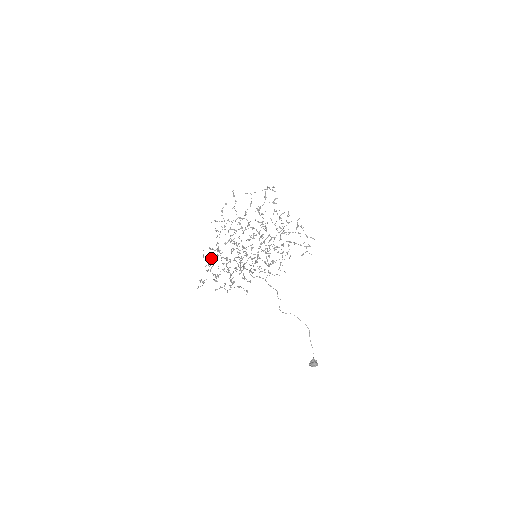
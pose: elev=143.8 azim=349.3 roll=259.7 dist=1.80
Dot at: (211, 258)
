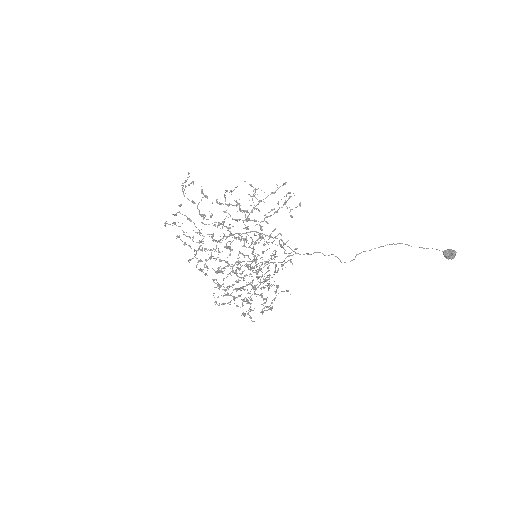
Dot at: occluded
